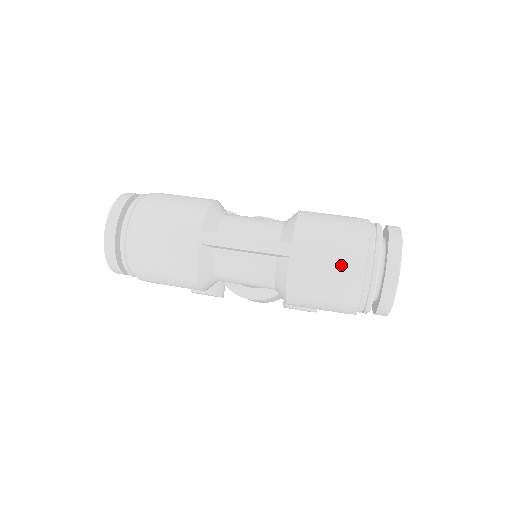
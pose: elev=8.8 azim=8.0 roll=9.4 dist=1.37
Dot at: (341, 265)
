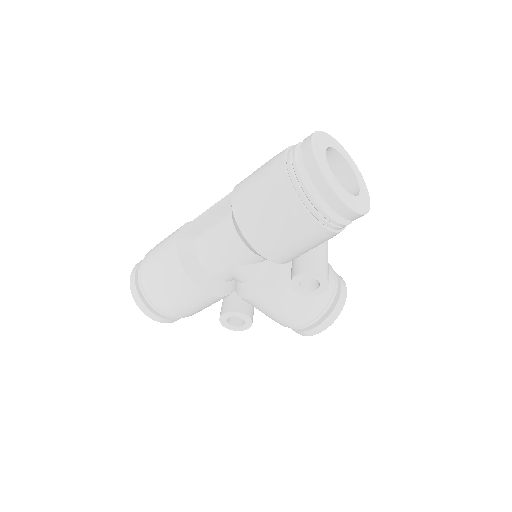
Dot at: (266, 174)
